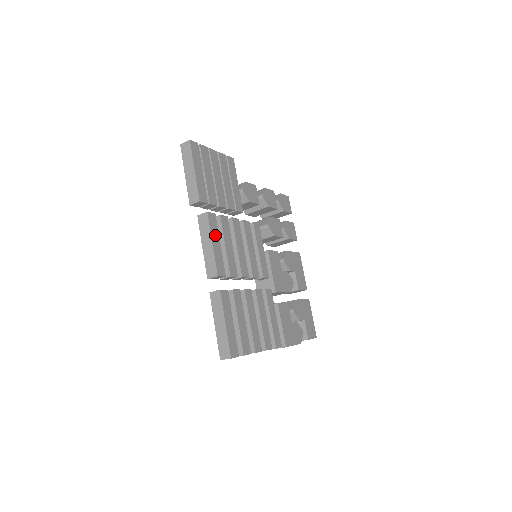
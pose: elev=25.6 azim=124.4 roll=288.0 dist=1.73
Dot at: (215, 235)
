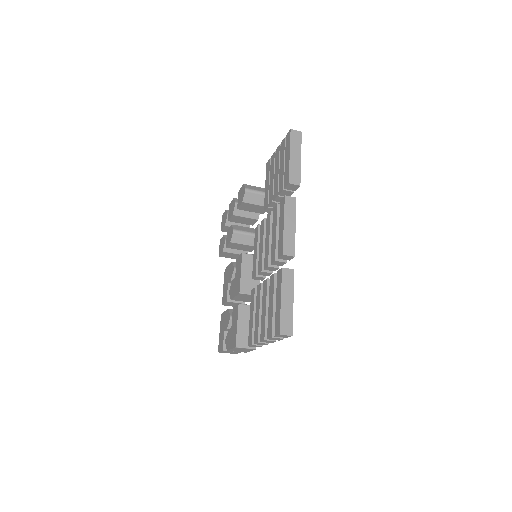
Dot at: occluded
